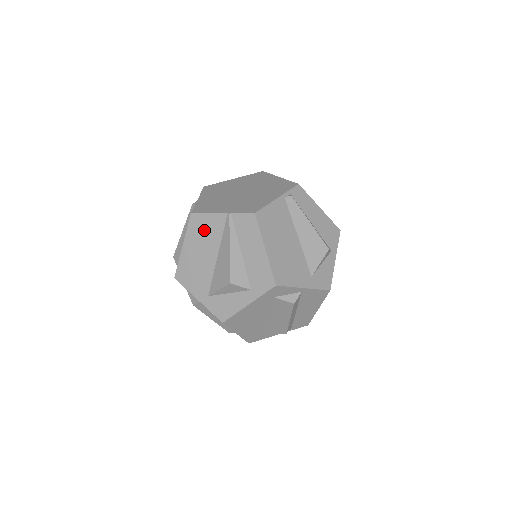
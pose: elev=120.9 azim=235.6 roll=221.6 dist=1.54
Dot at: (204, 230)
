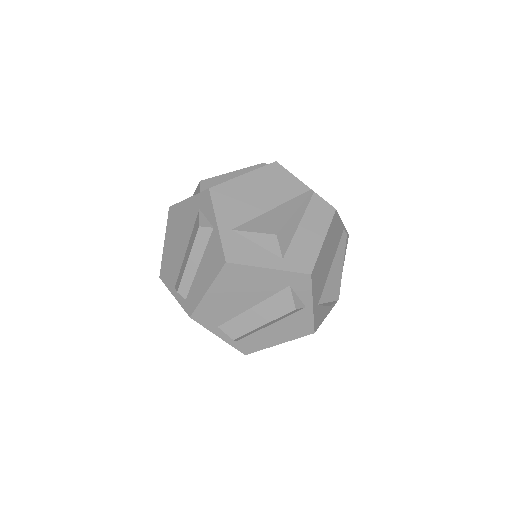
Dot at: (277, 181)
